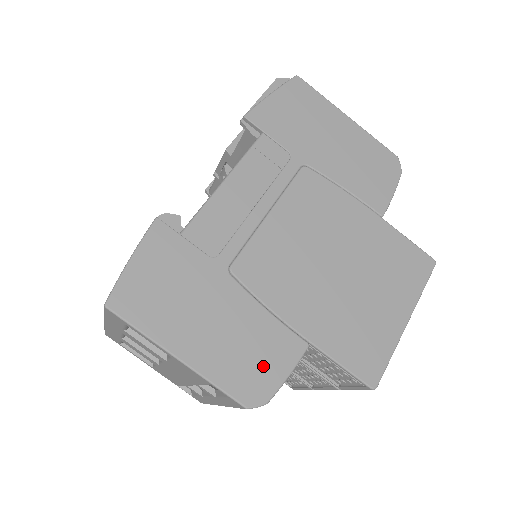
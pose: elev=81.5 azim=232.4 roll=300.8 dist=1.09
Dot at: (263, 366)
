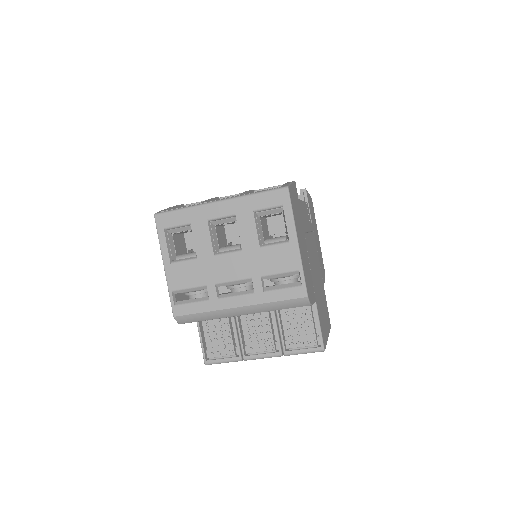
Dot at: (310, 287)
